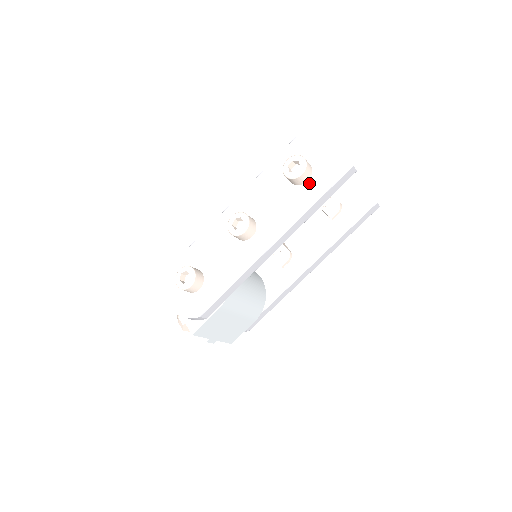
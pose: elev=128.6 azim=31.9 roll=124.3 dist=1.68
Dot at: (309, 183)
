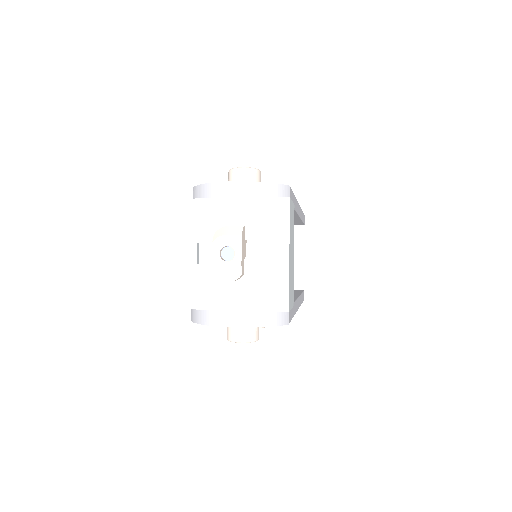
Dot at: occluded
